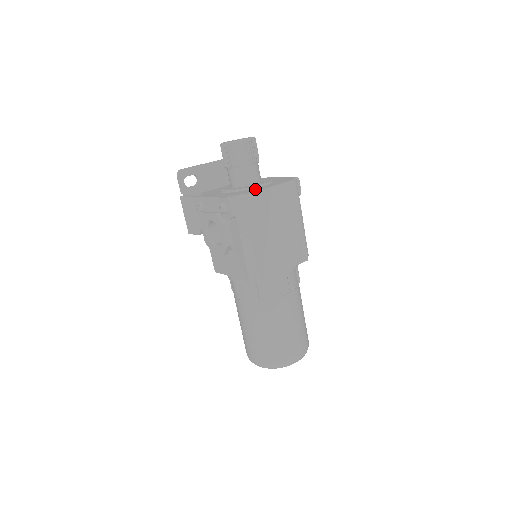
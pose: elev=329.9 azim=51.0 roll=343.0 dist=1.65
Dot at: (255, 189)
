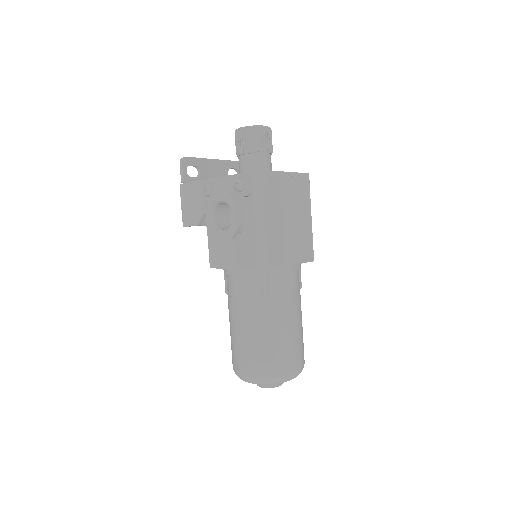
Dot at: occluded
